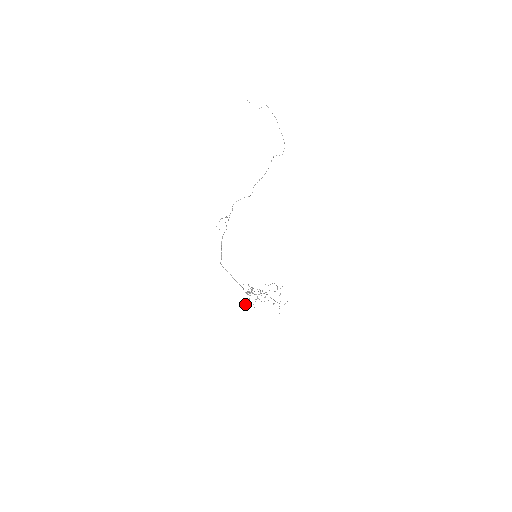
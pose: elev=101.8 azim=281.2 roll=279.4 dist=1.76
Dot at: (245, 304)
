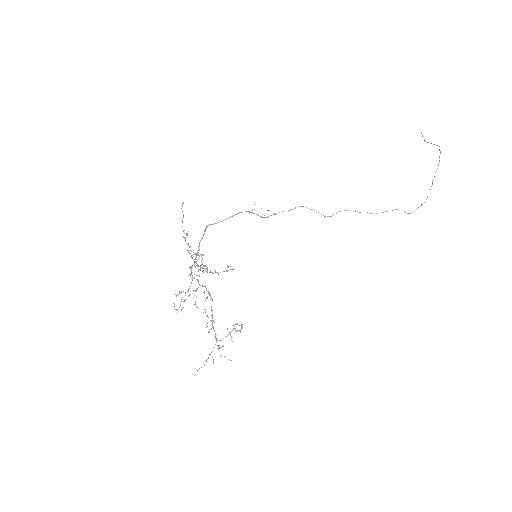
Dot at: occluded
